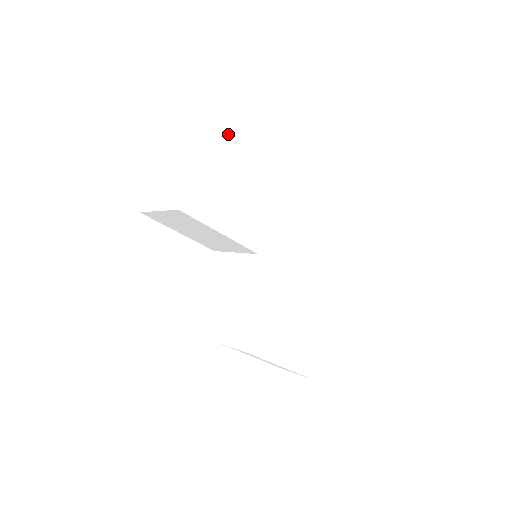
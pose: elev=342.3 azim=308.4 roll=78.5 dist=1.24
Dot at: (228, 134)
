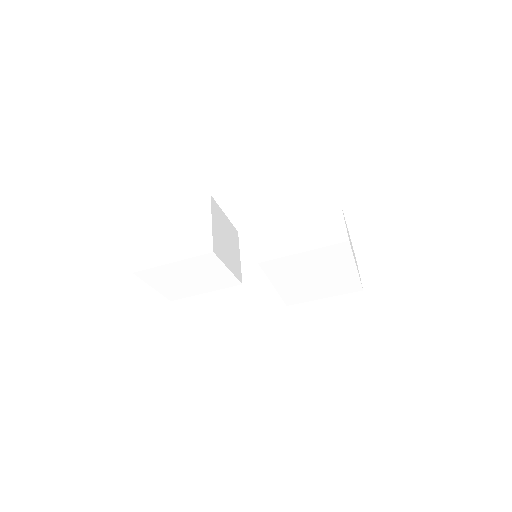
Dot at: (147, 269)
